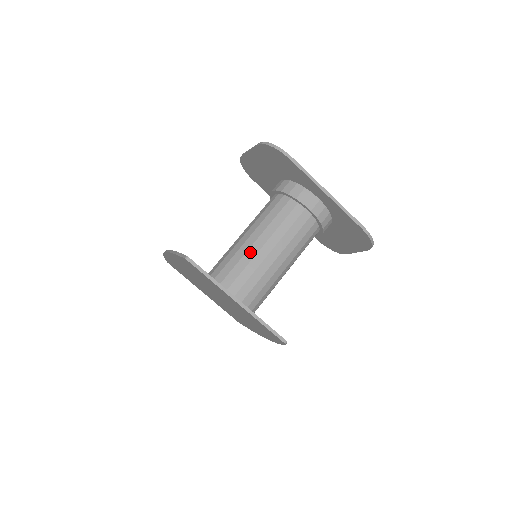
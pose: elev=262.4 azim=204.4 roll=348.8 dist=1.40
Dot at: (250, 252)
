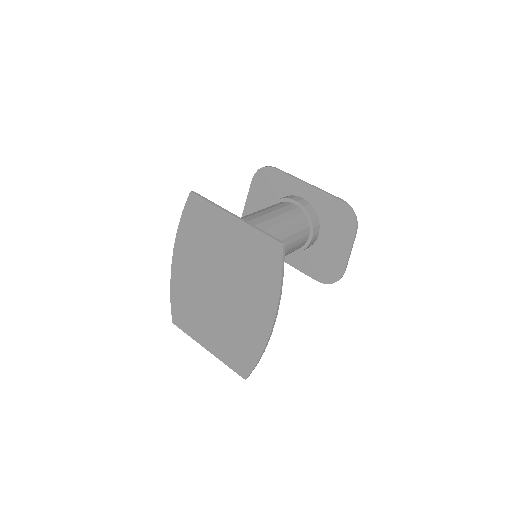
Dot at: (247, 216)
